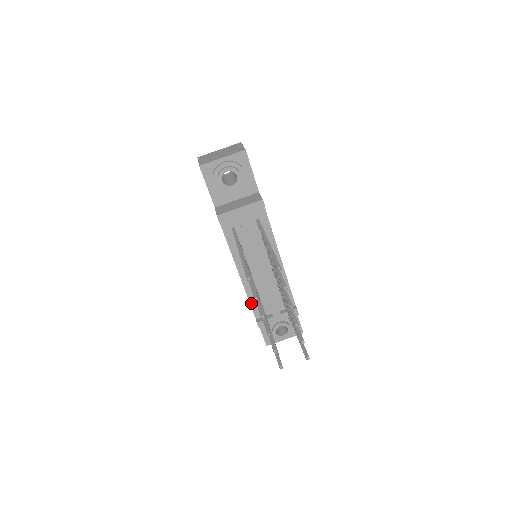
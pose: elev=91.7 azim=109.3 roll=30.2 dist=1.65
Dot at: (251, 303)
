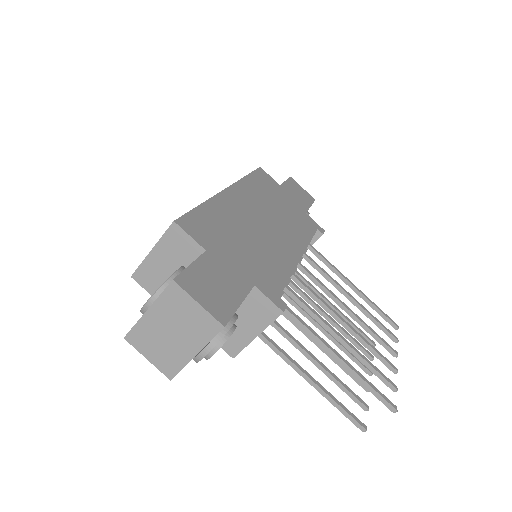
Dot at: occluded
